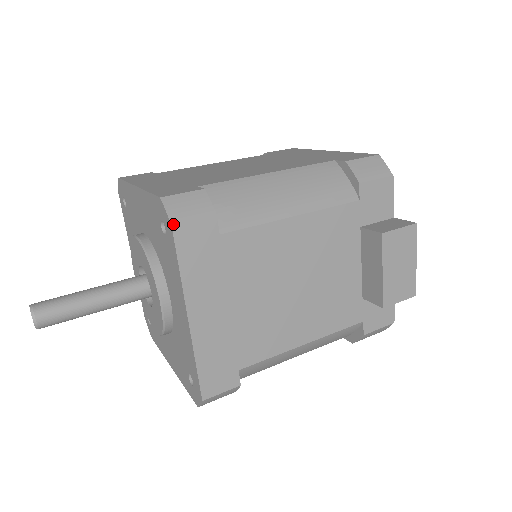
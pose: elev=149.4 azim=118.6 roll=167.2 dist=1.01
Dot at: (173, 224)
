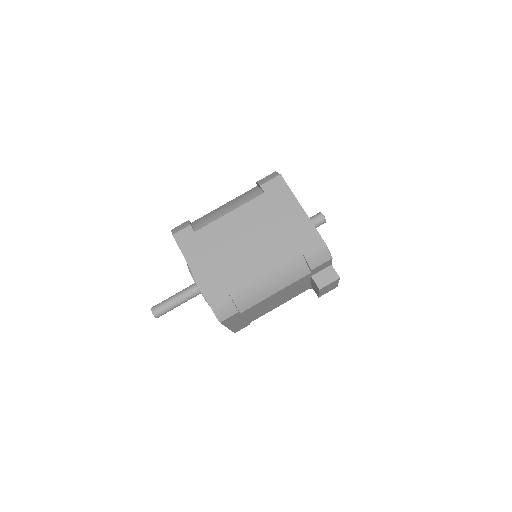
Dot at: (221, 322)
